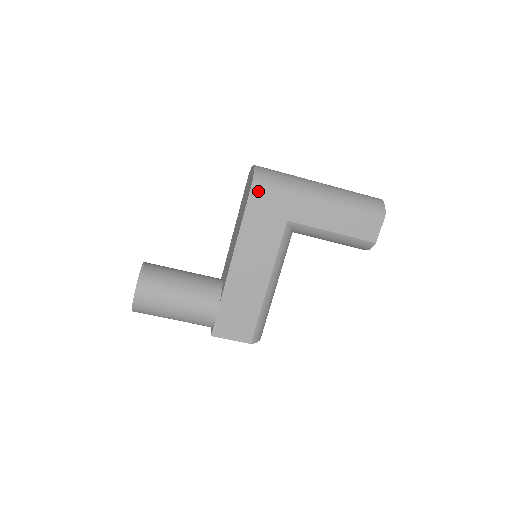
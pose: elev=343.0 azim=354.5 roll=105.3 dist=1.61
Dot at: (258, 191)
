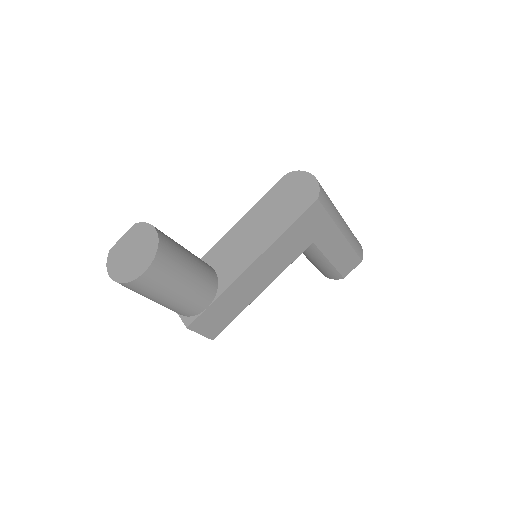
Dot at: (315, 209)
